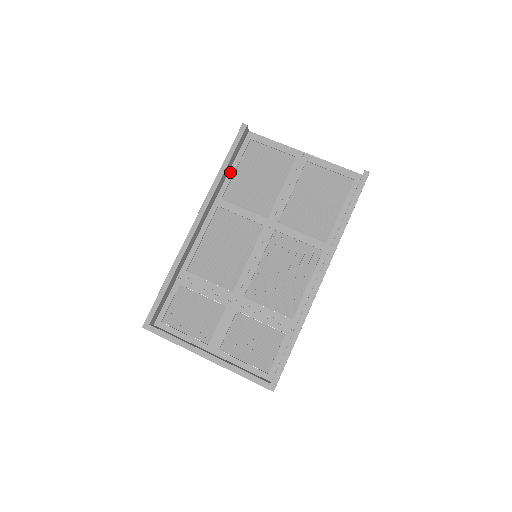
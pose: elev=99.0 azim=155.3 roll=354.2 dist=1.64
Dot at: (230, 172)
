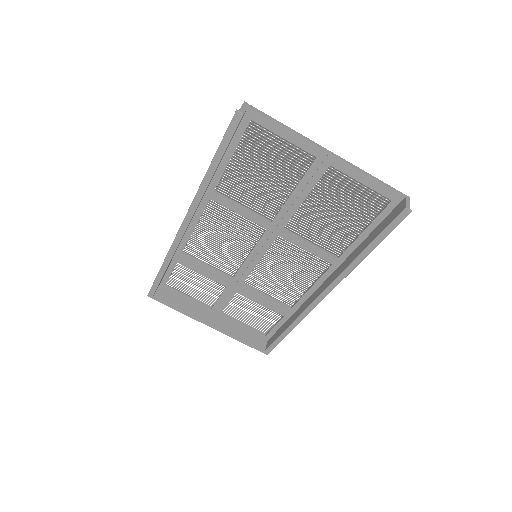
Dot at: (223, 162)
